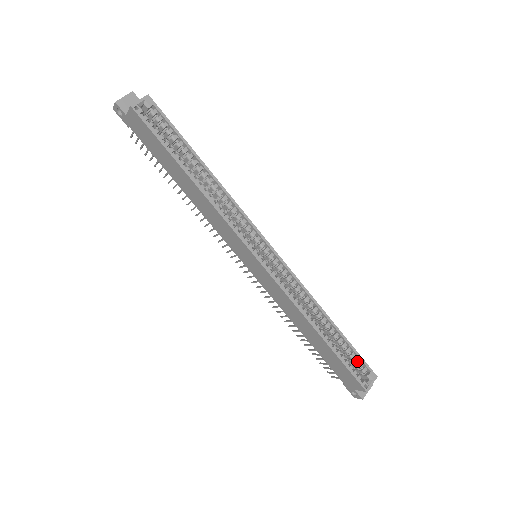
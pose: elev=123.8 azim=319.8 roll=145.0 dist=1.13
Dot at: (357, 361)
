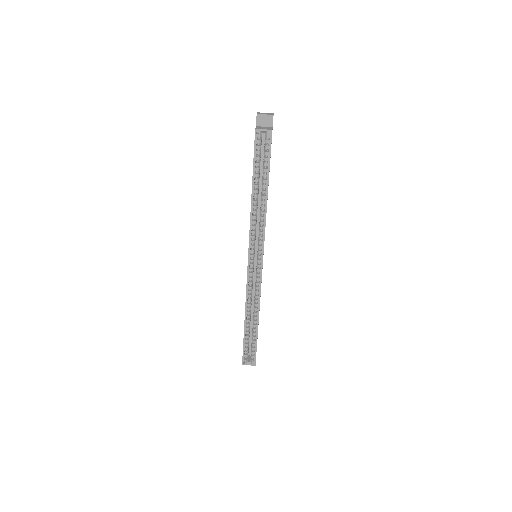
Dot at: (253, 349)
